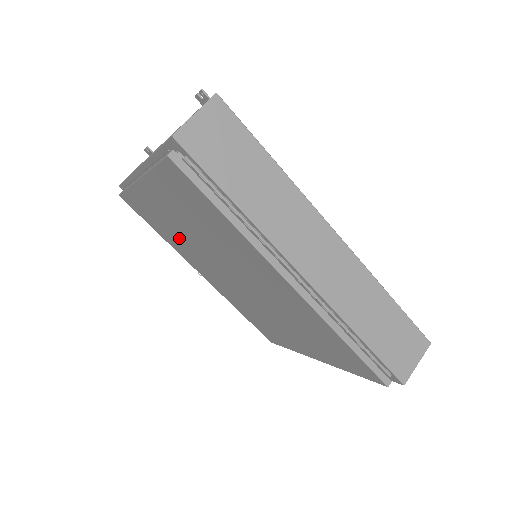
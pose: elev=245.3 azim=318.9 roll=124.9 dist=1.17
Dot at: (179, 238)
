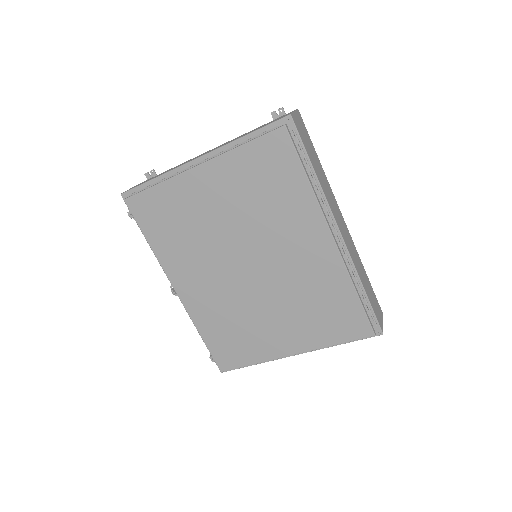
Dot at: (192, 236)
